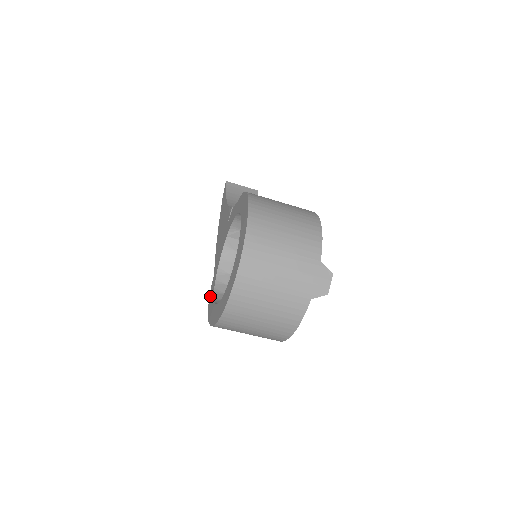
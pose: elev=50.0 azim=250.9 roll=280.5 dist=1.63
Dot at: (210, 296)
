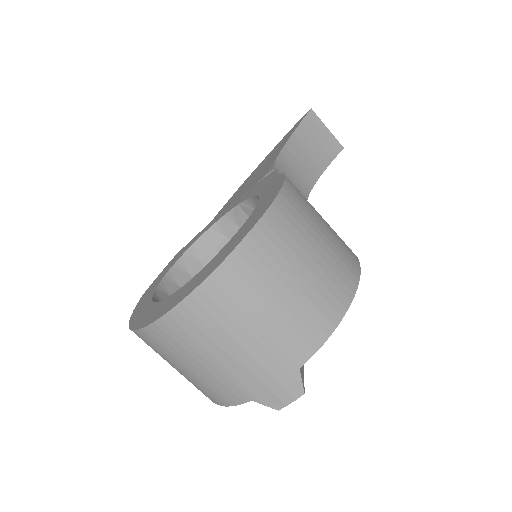
Dot at: (174, 258)
